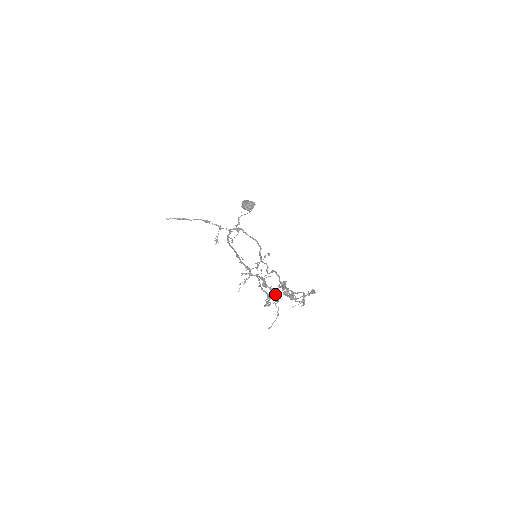
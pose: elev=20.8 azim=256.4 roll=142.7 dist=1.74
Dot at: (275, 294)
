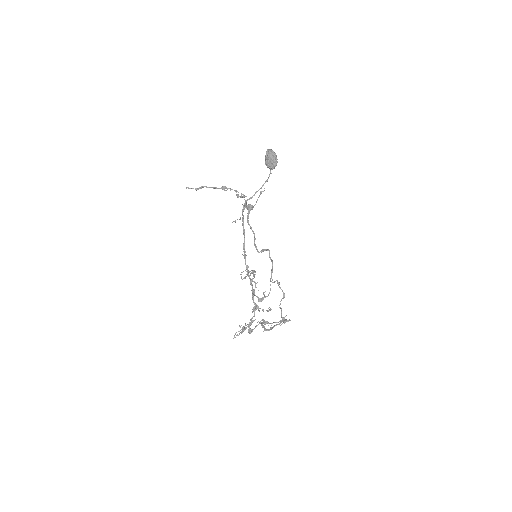
Dot at: (235, 337)
